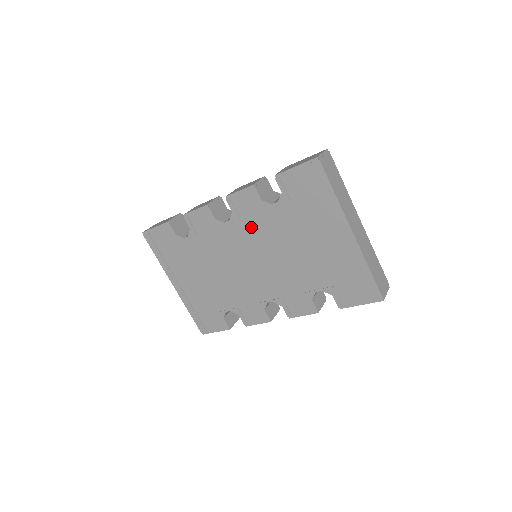
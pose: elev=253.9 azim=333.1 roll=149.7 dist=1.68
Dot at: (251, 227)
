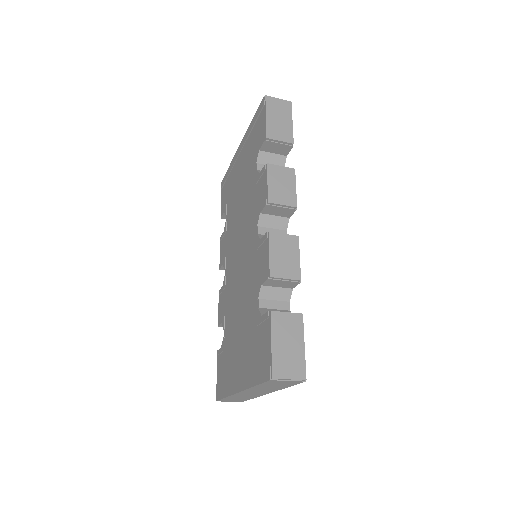
Dot at: (253, 263)
